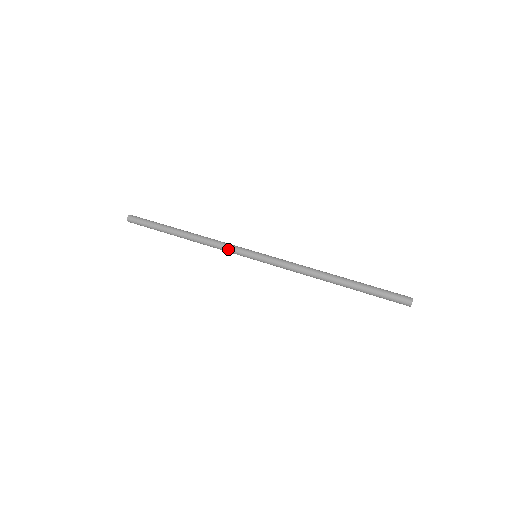
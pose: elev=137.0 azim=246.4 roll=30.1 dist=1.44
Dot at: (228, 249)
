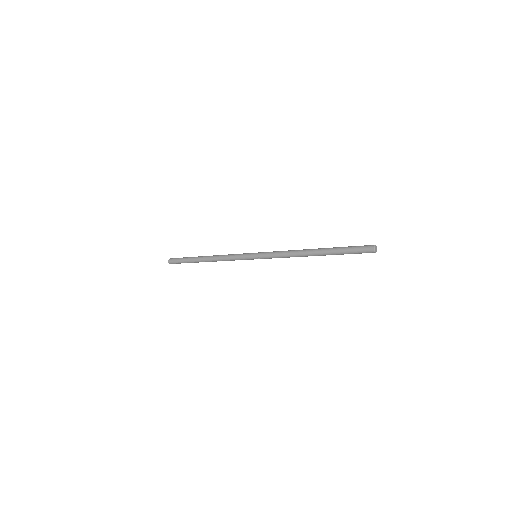
Dot at: (236, 255)
